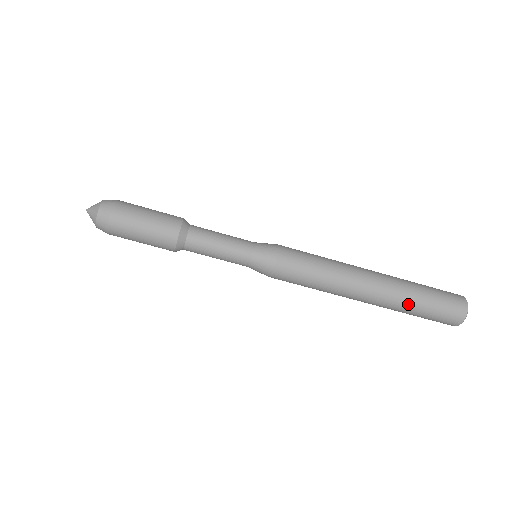
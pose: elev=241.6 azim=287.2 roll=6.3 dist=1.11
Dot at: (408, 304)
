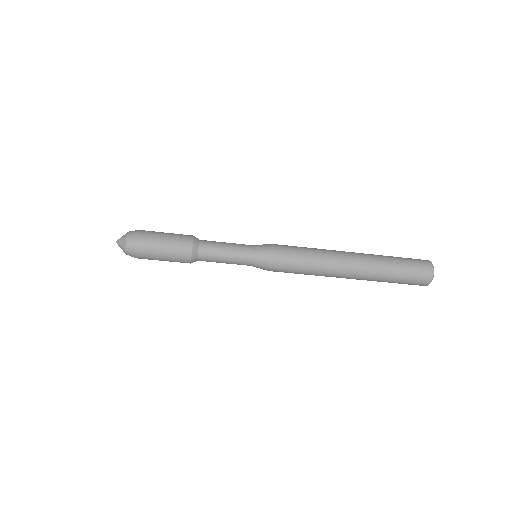
Dot at: (383, 279)
